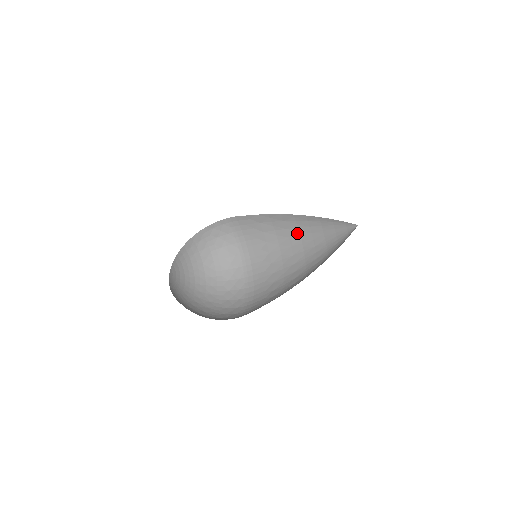
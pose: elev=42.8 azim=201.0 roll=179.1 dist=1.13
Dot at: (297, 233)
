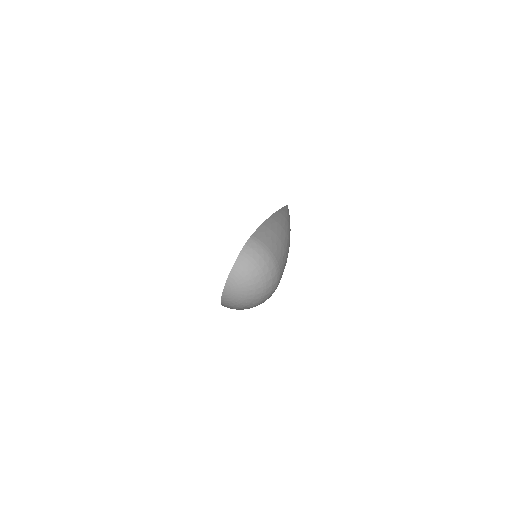
Dot at: (281, 228)
